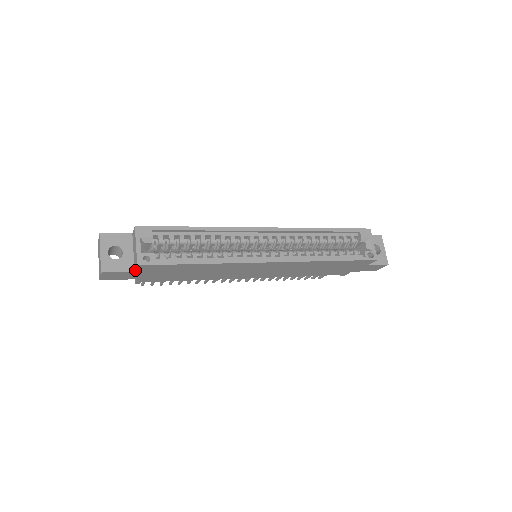
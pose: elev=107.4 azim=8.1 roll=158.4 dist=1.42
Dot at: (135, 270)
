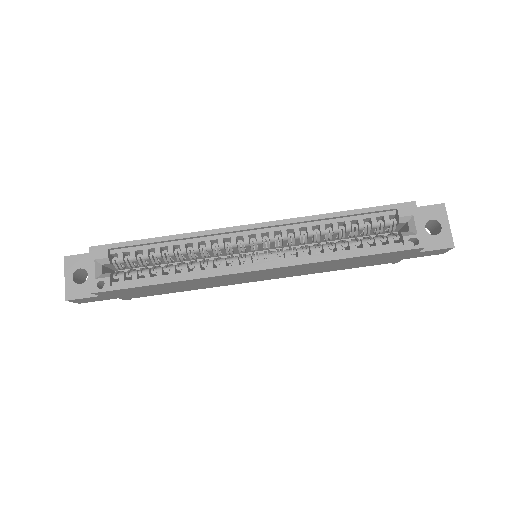
Dot at: (99, 295)
